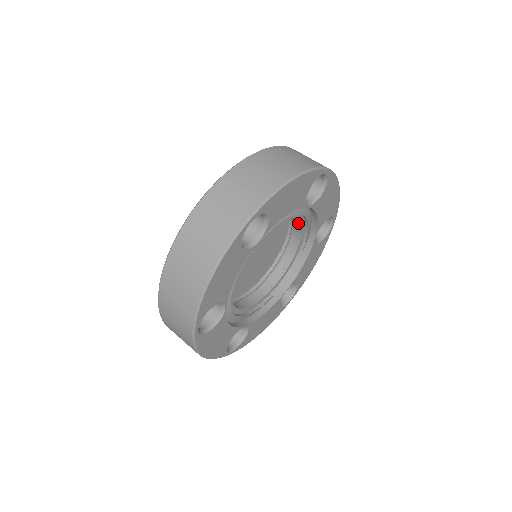
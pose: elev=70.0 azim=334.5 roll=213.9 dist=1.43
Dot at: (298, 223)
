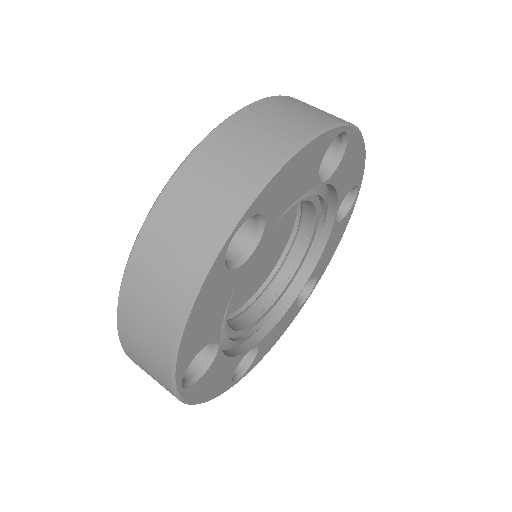
Dot at: occluded
